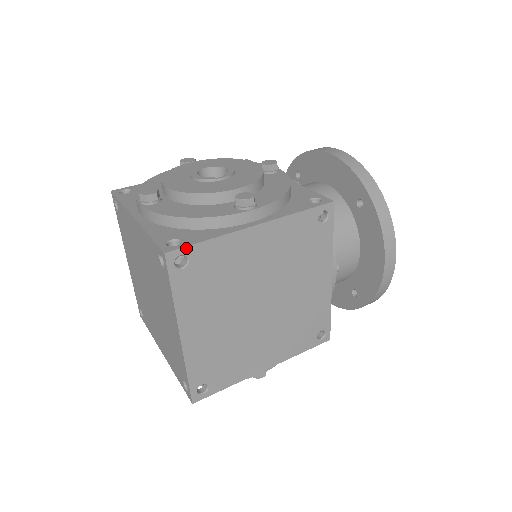
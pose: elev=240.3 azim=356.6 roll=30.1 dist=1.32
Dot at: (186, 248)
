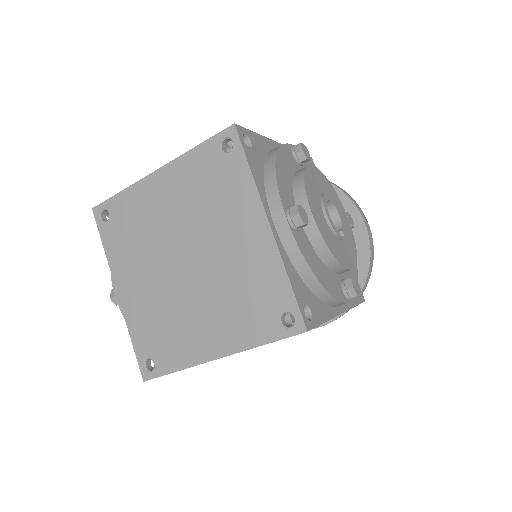
Dot at: (314, 327)
